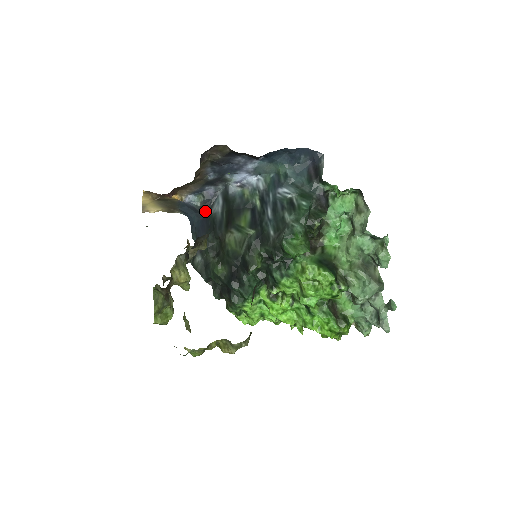
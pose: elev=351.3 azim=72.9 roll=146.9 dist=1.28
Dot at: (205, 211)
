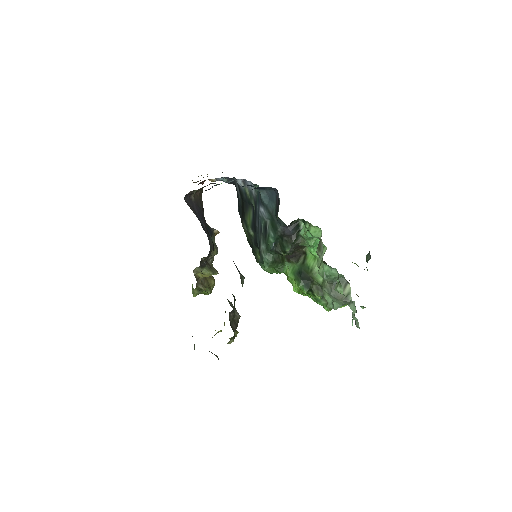
Dot at: (235, 186)
